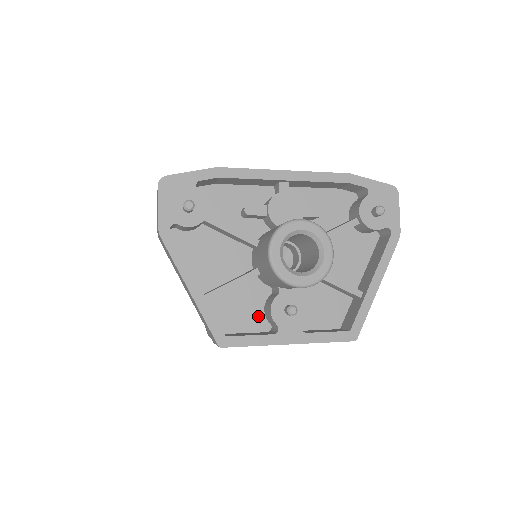
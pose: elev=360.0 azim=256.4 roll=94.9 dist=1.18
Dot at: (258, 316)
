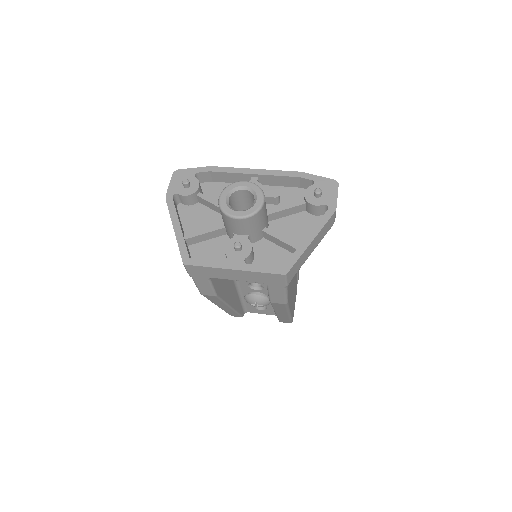
Dot at: (222, 259)
